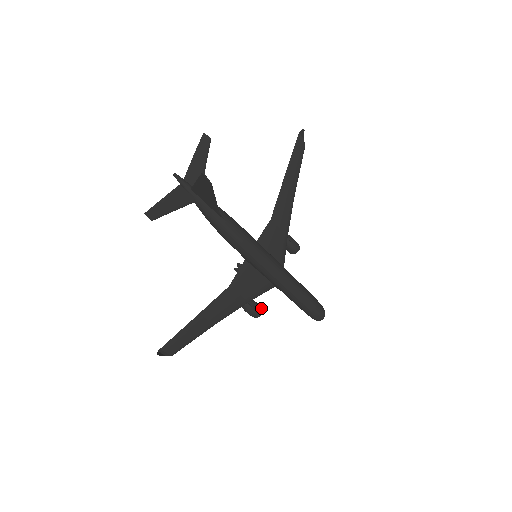
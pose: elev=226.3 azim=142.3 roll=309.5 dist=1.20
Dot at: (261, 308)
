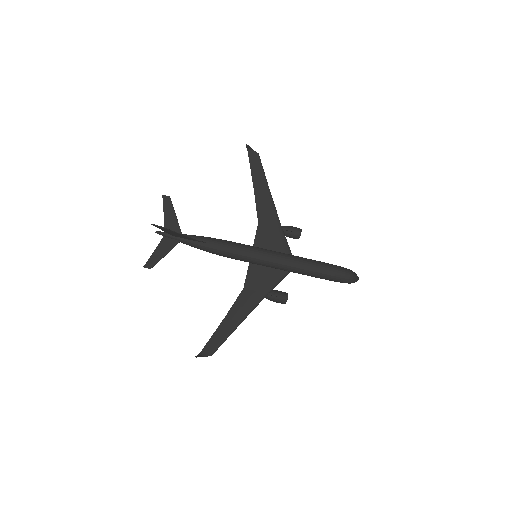
Dot at: (285, 294)
